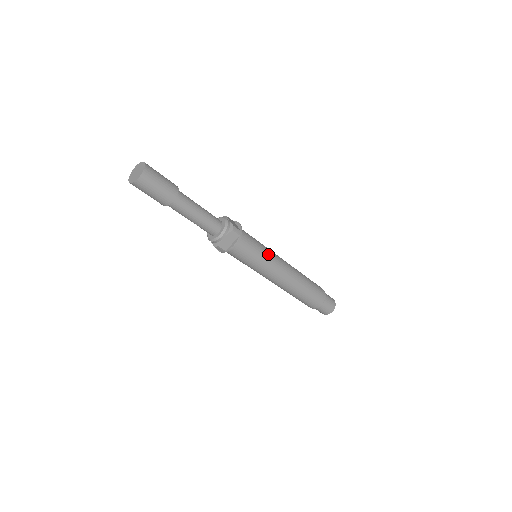
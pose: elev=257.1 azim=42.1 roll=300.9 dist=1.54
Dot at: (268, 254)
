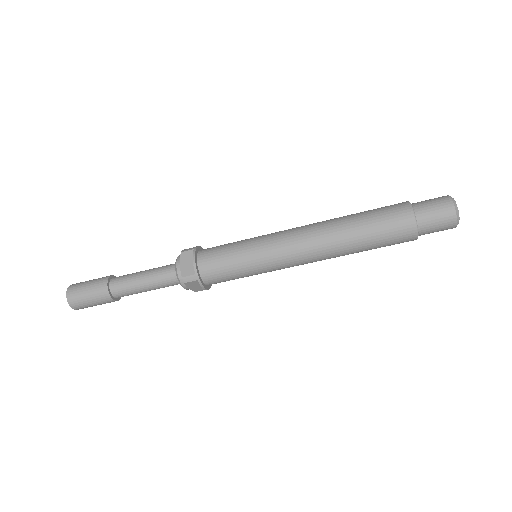
Dot at: (258, 259)
